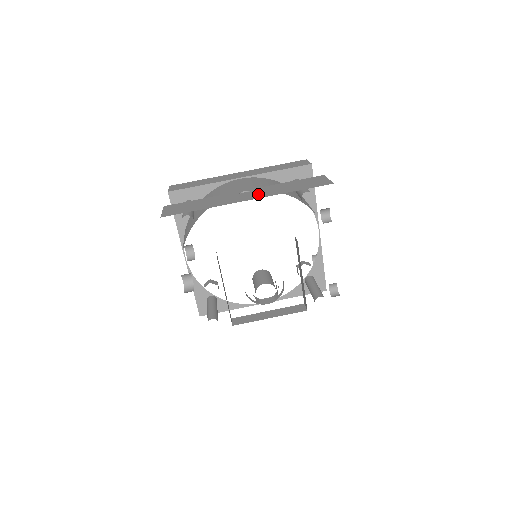
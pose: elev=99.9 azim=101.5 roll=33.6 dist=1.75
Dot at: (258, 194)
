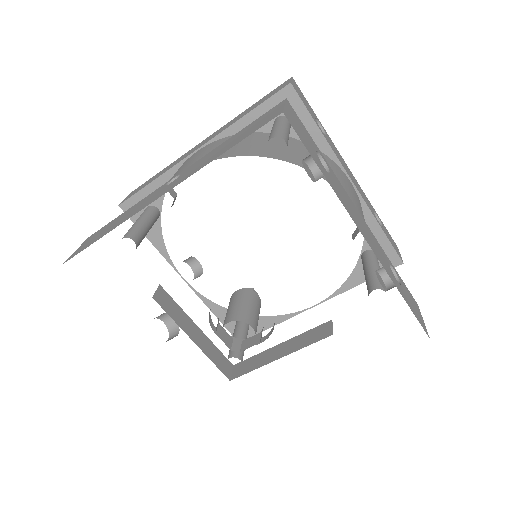
Dot at: (180, 178)
